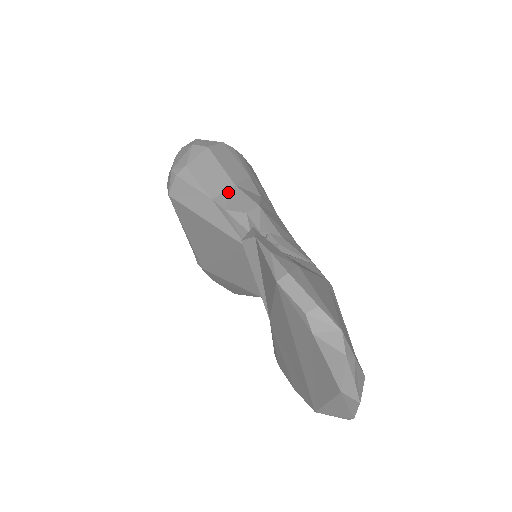
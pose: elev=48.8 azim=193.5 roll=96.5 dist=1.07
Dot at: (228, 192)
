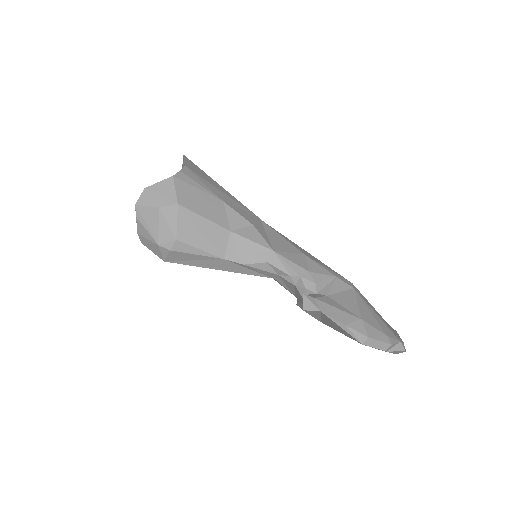
Dot at: (231, 244)
